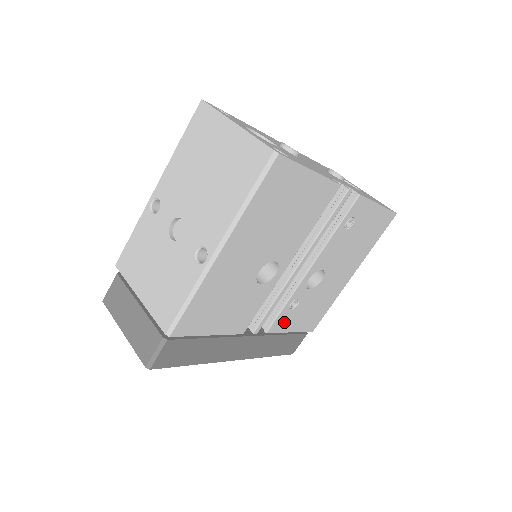
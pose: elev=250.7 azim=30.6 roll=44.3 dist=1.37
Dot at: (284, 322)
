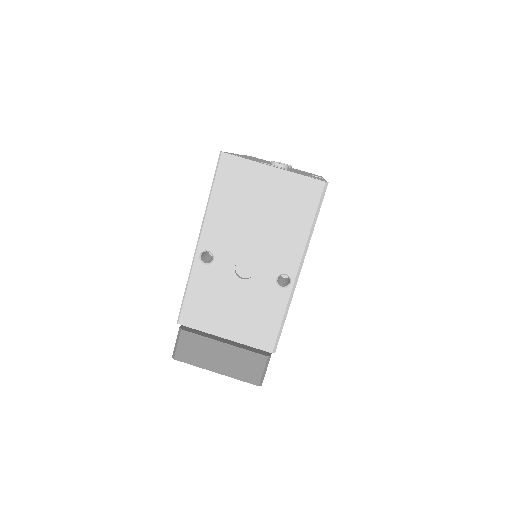
Dot at: occluded
